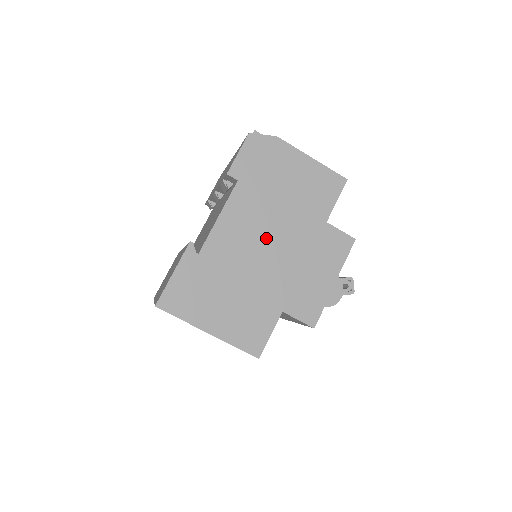
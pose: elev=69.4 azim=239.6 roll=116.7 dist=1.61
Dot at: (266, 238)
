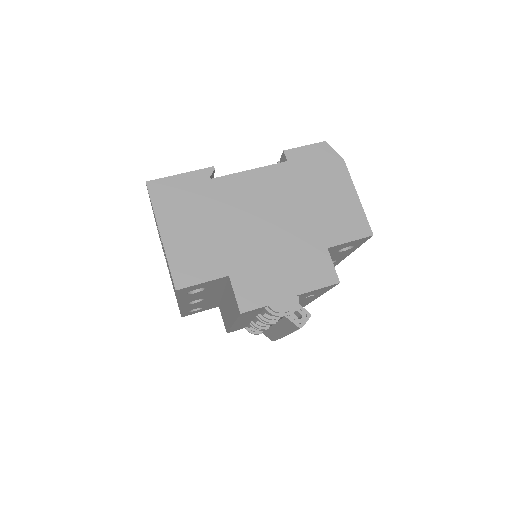
Dot at: (269, 215)
